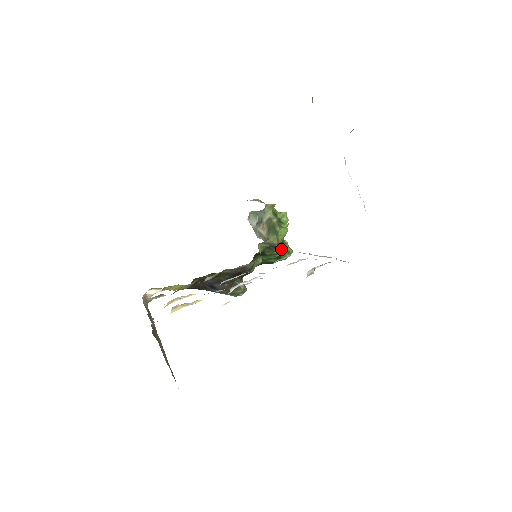
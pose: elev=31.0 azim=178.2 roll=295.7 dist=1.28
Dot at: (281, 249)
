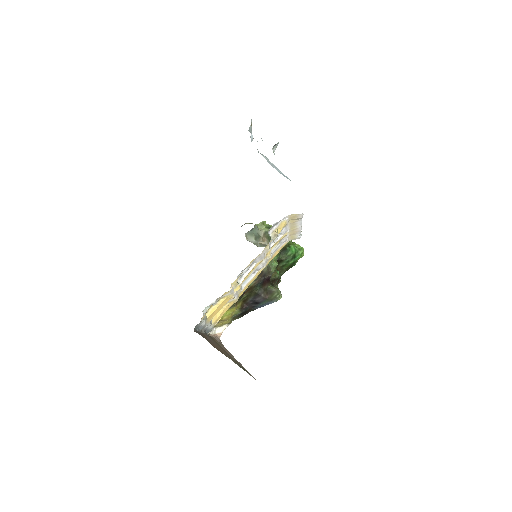
Dot at: (291, 250)
